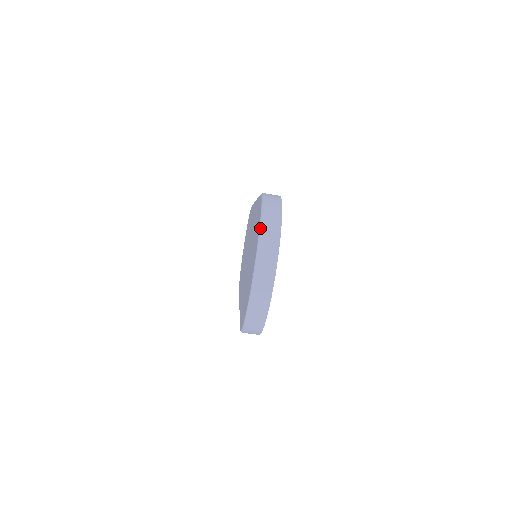
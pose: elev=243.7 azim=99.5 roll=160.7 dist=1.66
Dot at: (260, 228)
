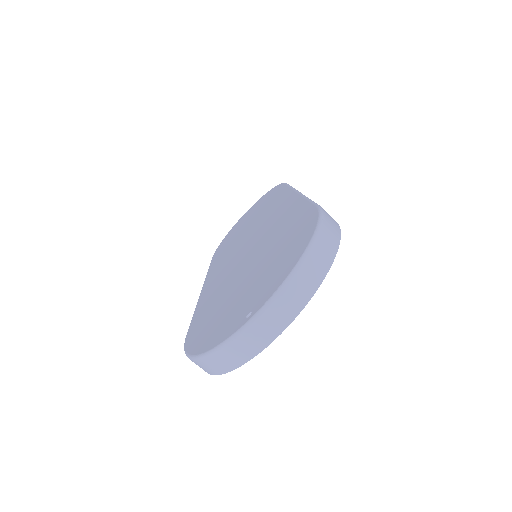
Dot at: (296, 267)
